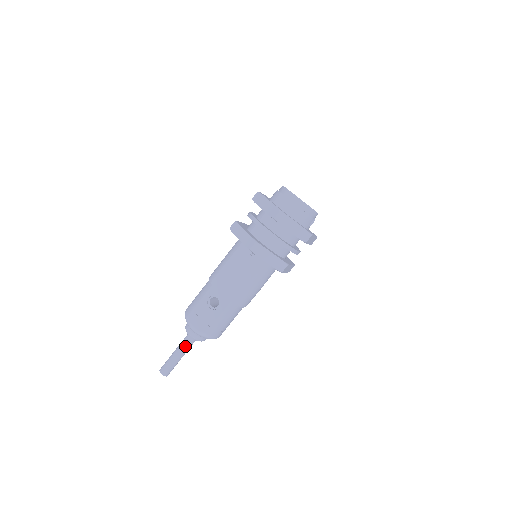
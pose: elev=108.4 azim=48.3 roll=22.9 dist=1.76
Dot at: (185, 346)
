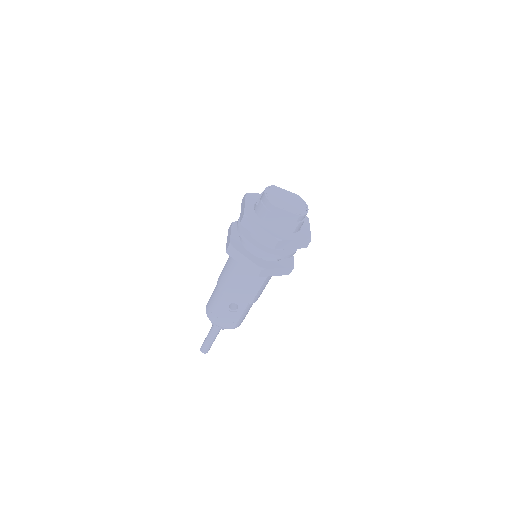
Dot at: (216, 333)
